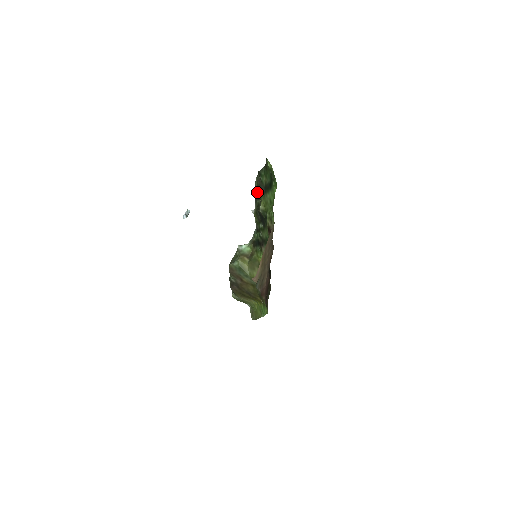
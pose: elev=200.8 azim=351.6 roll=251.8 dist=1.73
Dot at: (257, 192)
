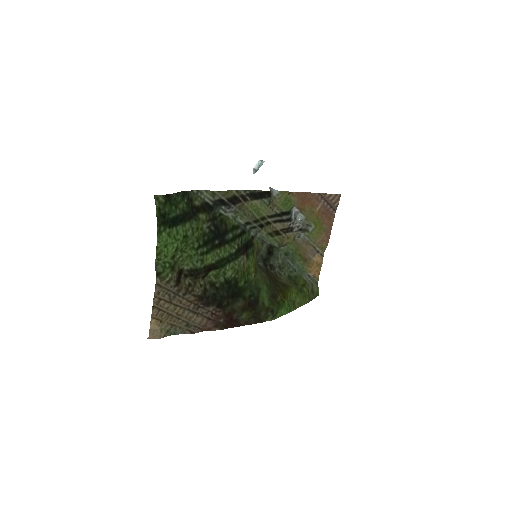
Dot at: (204, 205)
